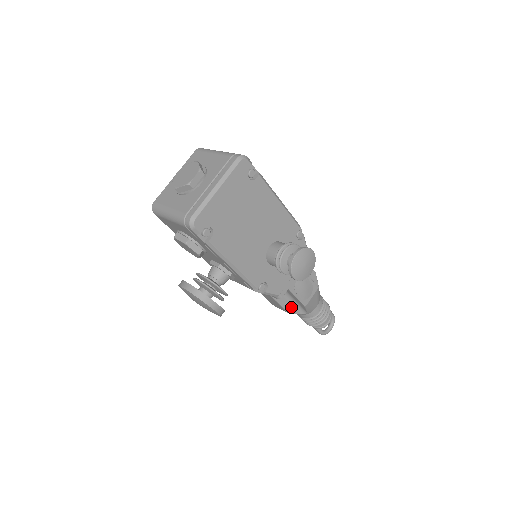
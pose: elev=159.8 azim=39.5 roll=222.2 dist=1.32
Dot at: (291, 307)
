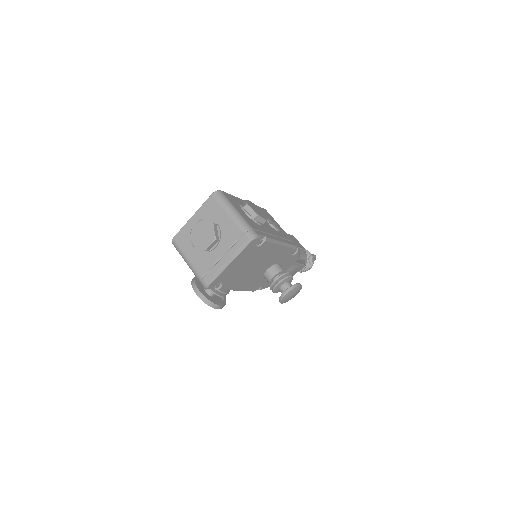
Dot at: occluded
